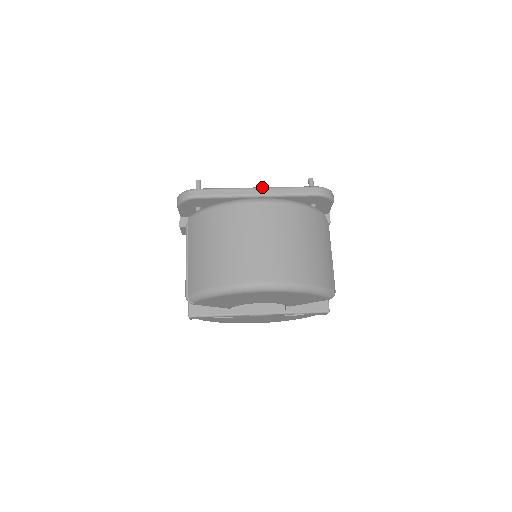
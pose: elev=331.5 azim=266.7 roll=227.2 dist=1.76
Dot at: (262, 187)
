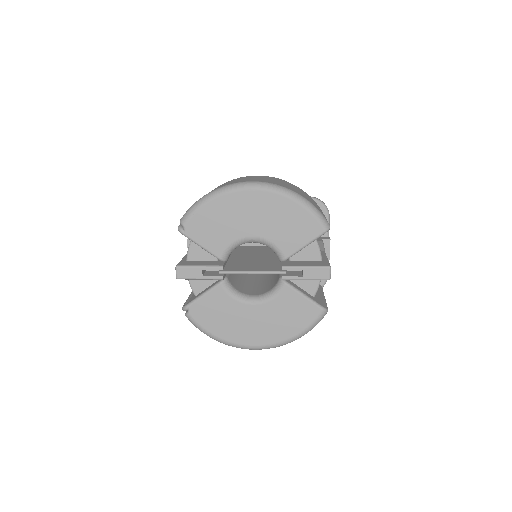
Dot at: occluded
